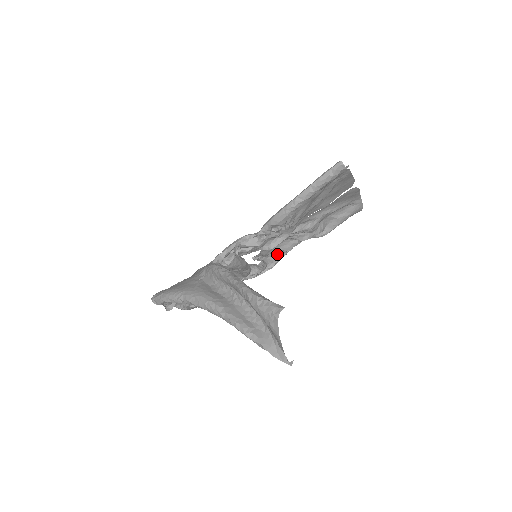
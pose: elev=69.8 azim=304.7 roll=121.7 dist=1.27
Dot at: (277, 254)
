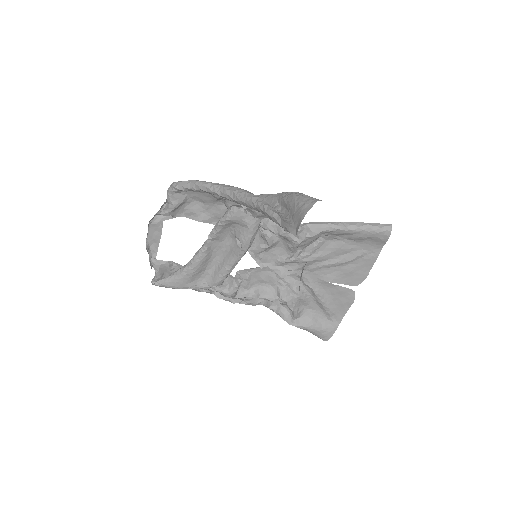
Dot at: (251, 295)
